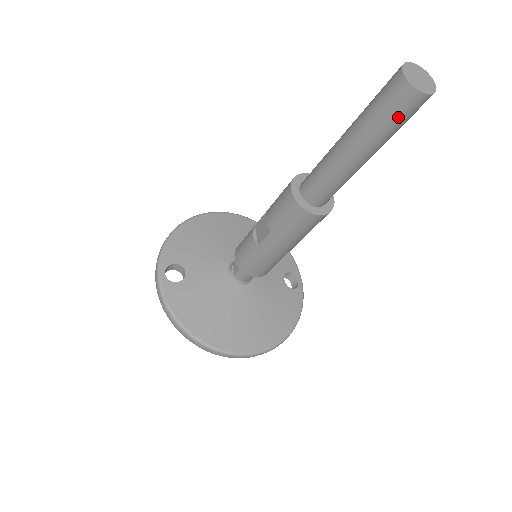
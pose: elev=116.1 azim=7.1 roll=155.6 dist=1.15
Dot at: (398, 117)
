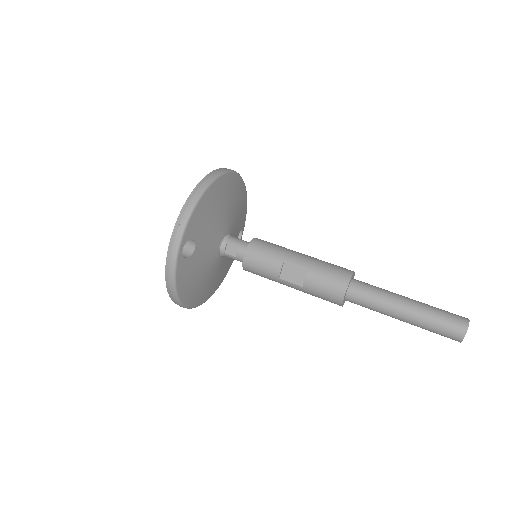
Dot at: occluded
